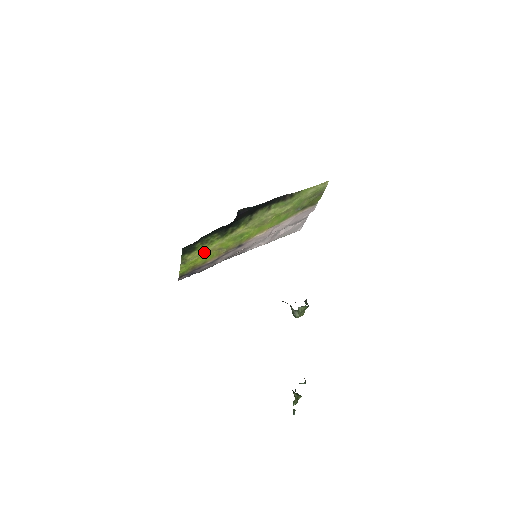
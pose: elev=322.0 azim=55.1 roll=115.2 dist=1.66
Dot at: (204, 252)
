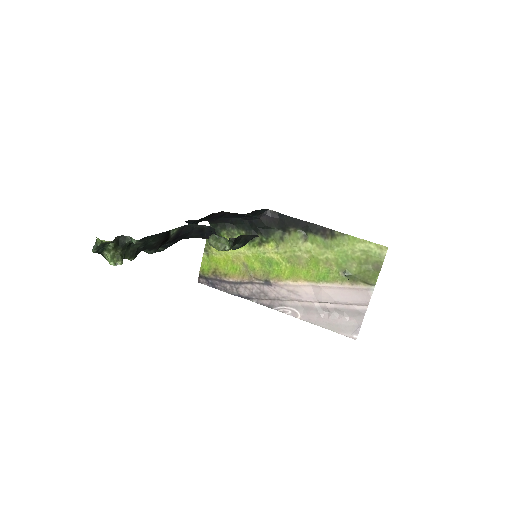
Dot at: (228, 253)
